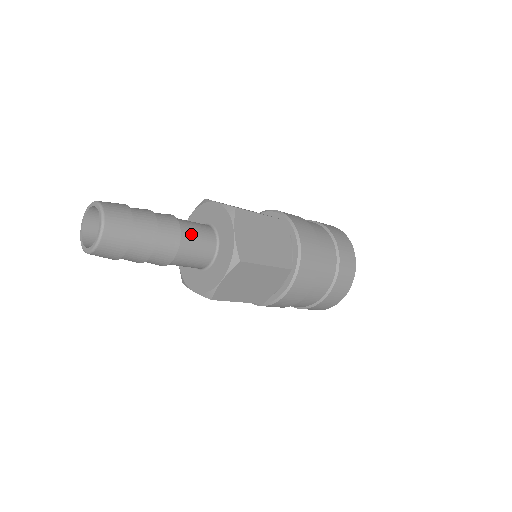
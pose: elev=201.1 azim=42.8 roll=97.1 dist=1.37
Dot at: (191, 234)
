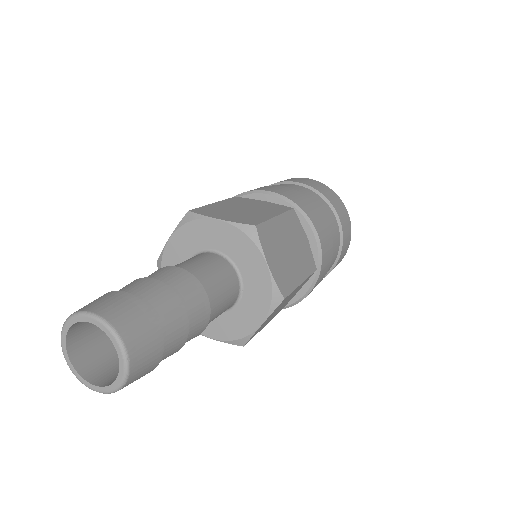
Dot at: (214, 286)
